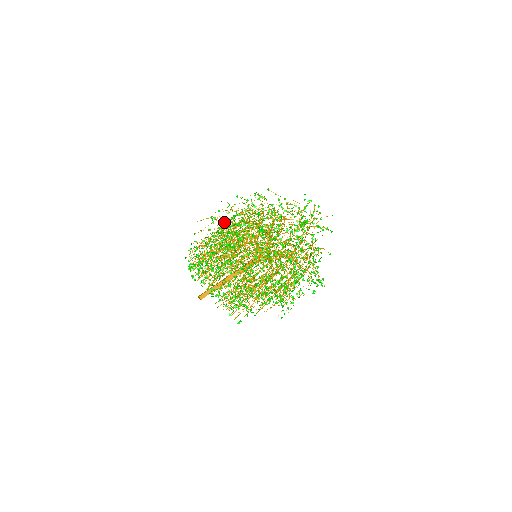
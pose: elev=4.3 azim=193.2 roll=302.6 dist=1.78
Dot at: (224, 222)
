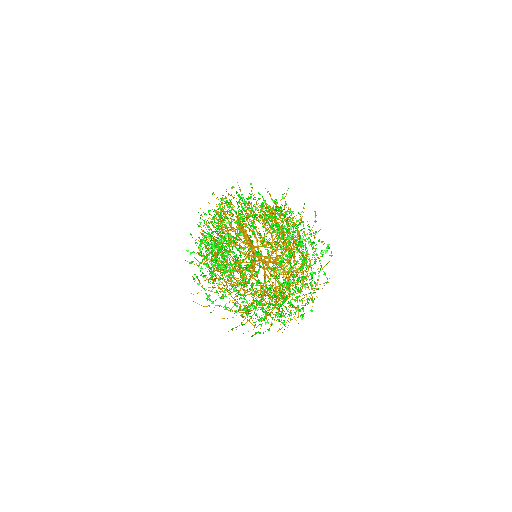
Dot at: occluded
